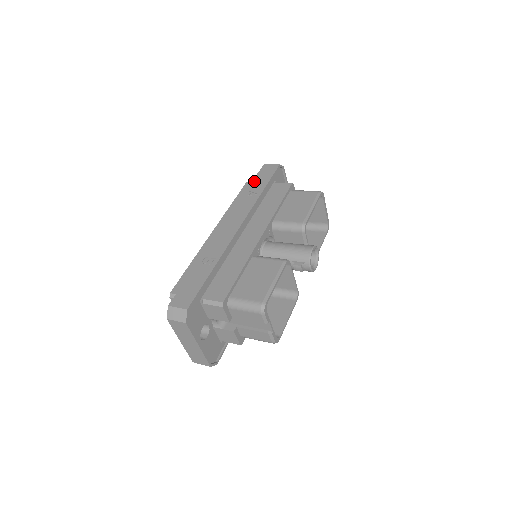
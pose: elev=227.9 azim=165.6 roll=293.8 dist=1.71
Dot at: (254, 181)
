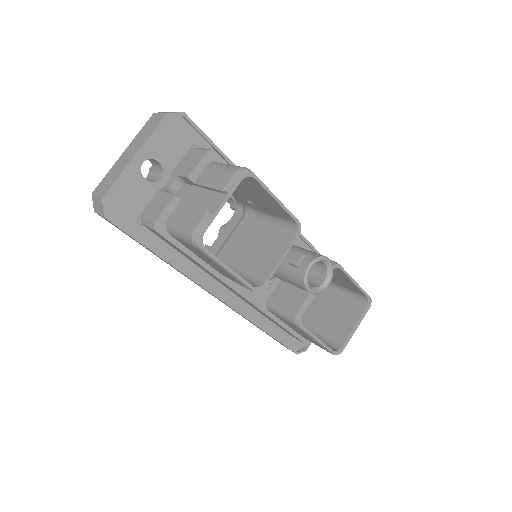
Dot at: occluded
